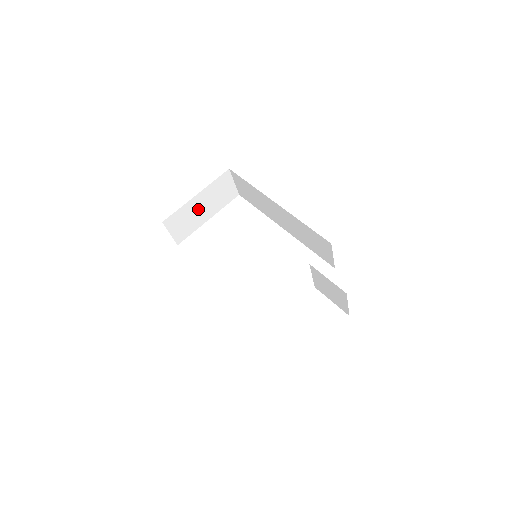
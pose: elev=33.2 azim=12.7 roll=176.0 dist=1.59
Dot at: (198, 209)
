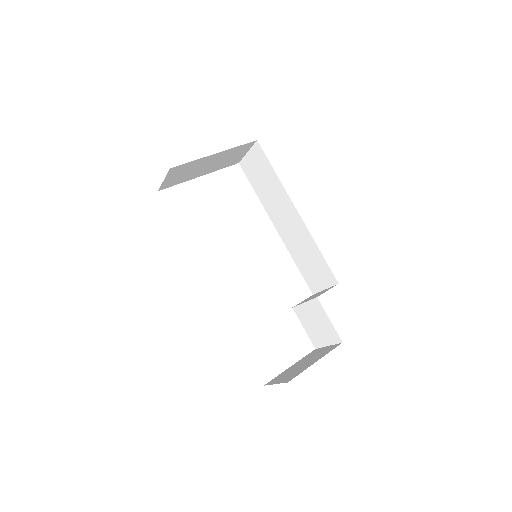
Dot at: (204, 165)
